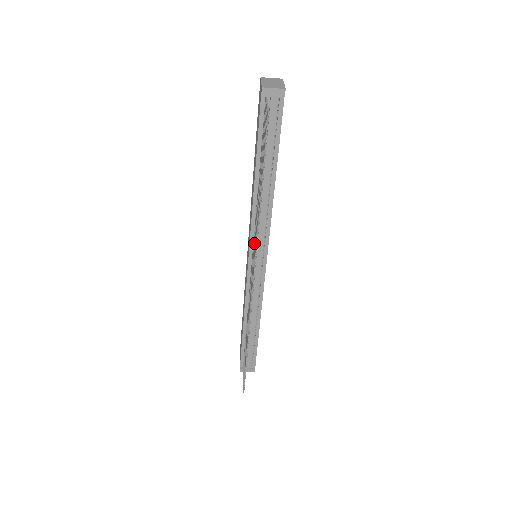
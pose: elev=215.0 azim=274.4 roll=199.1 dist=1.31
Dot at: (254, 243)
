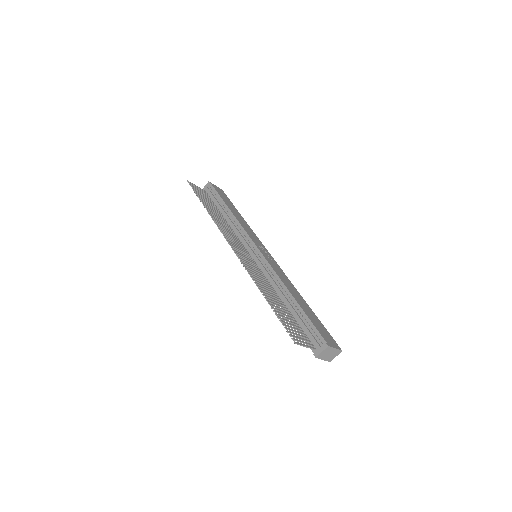
Dot at: (235, 240)
